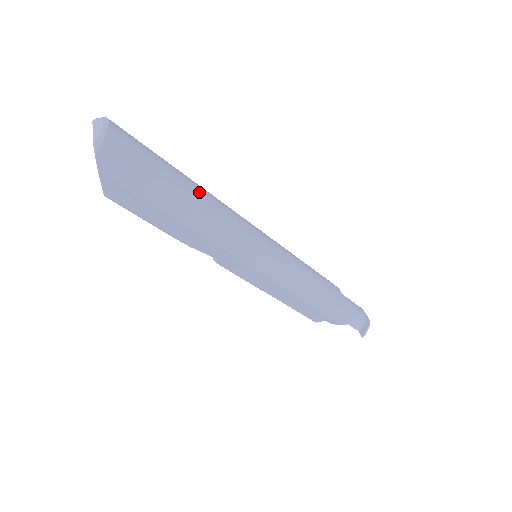
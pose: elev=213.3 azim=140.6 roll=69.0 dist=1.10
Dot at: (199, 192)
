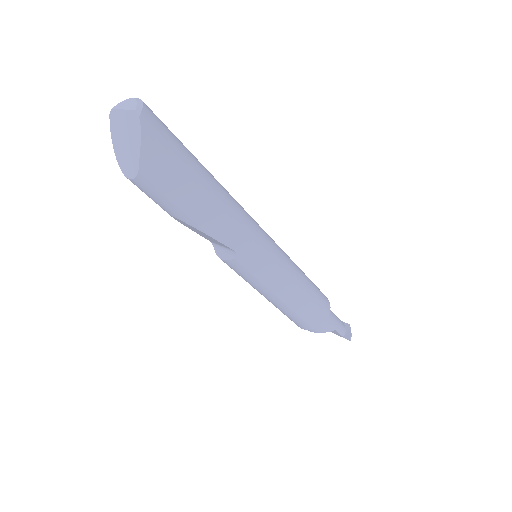
Dot at: (213, 176)
